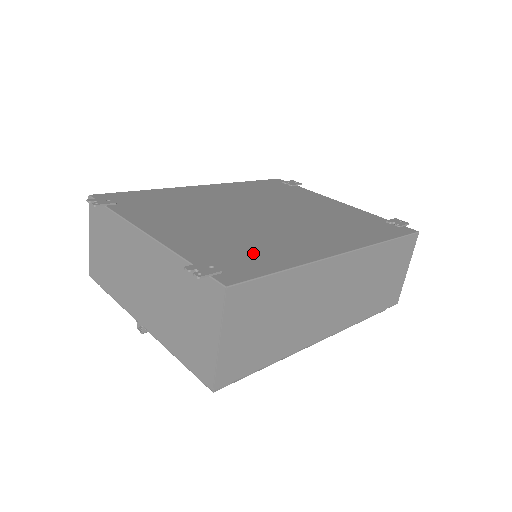
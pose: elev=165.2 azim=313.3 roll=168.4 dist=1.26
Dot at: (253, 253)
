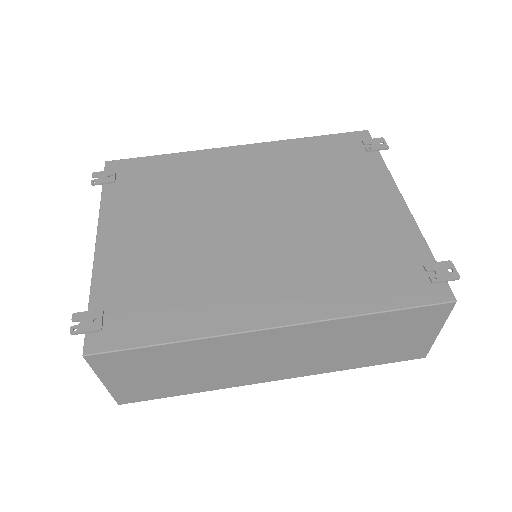
Dot at: (163, 303)
